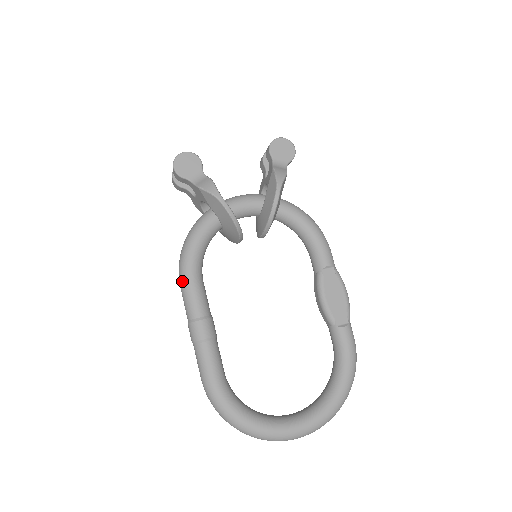
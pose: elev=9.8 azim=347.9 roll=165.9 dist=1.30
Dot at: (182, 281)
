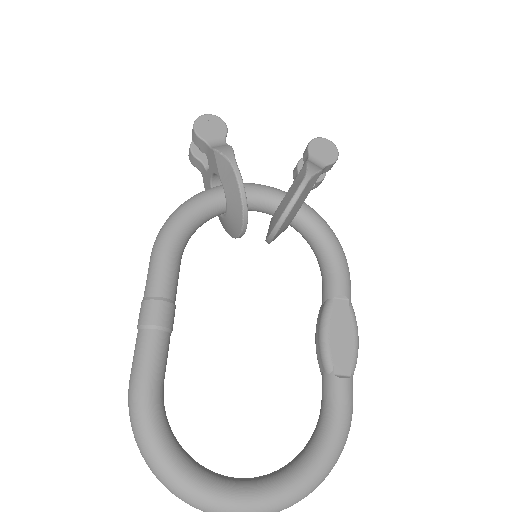
Dot at: (155, 248)
